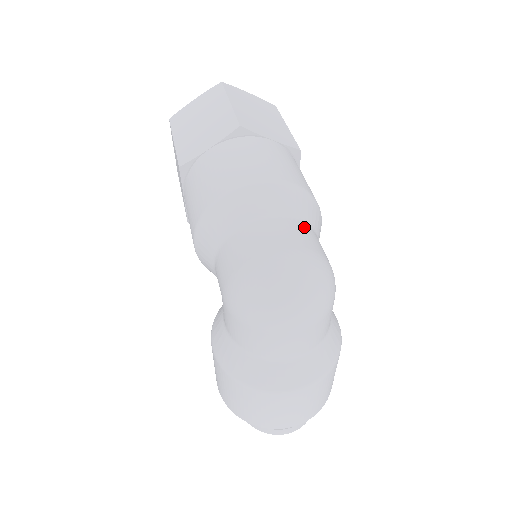
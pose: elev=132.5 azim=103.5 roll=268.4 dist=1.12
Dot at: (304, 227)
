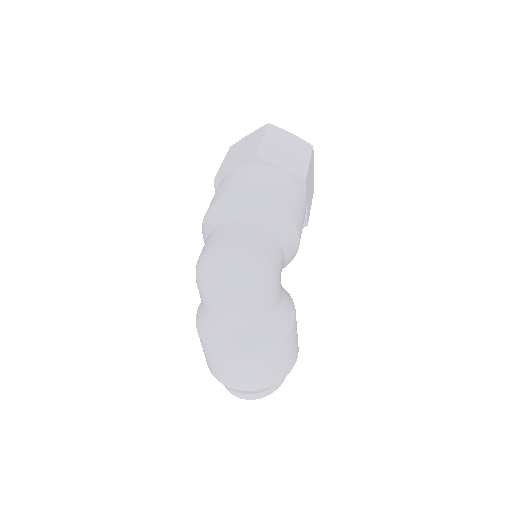
Dot at: (264, 233)
